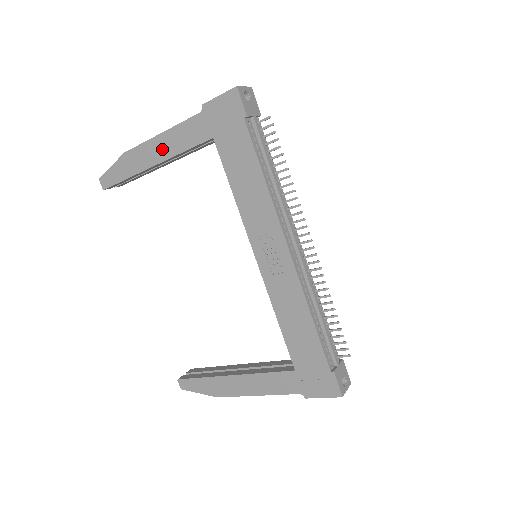
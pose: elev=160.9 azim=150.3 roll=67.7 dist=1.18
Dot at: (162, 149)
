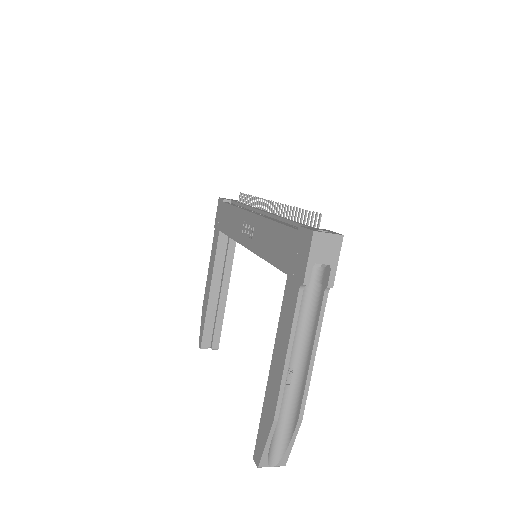
Dot at: (210, 275)
